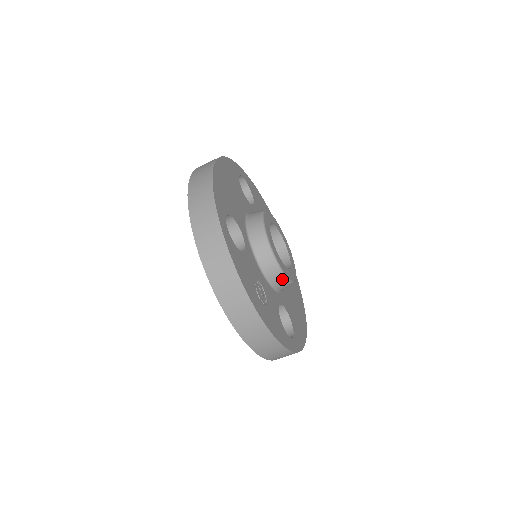
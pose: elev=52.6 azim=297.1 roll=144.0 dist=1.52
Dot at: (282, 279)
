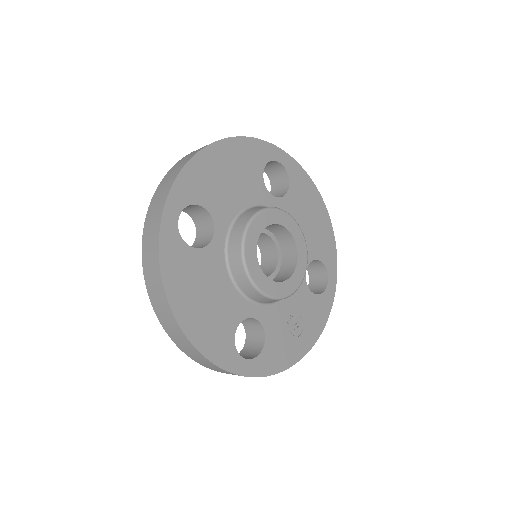
Dot at: occluded
